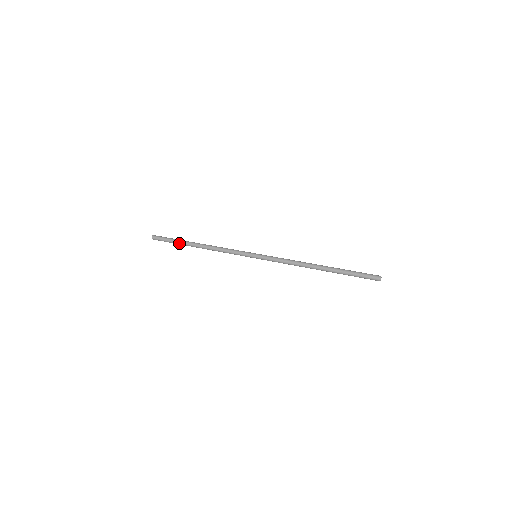
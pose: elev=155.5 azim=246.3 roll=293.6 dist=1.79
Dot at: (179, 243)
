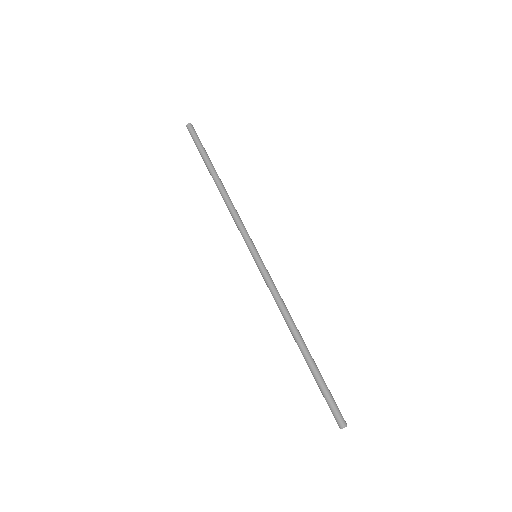
Dot at: (205, 161)
